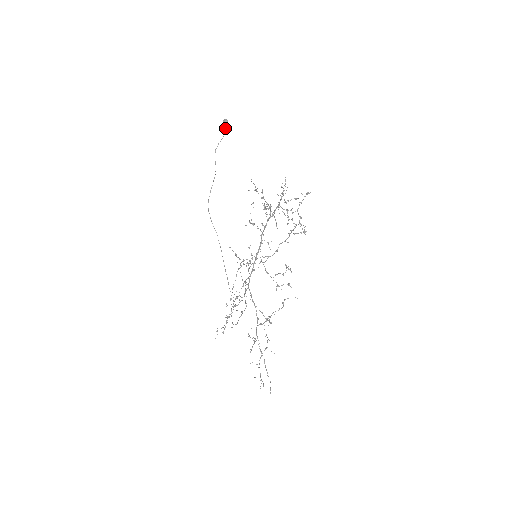
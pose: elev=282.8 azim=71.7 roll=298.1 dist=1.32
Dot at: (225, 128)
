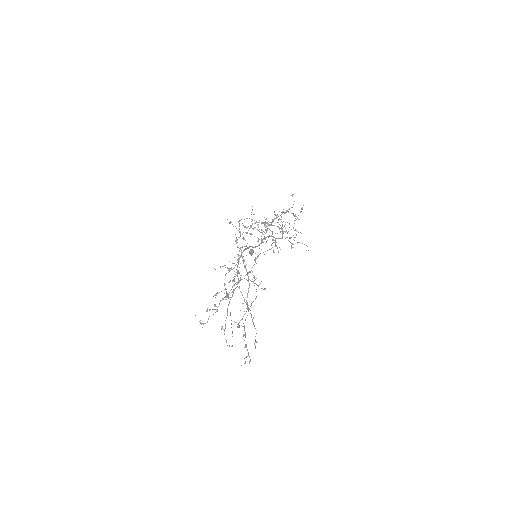
Dot at: (250, 253)
